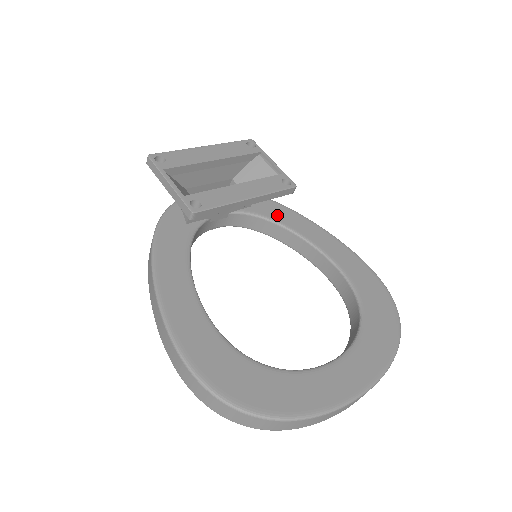
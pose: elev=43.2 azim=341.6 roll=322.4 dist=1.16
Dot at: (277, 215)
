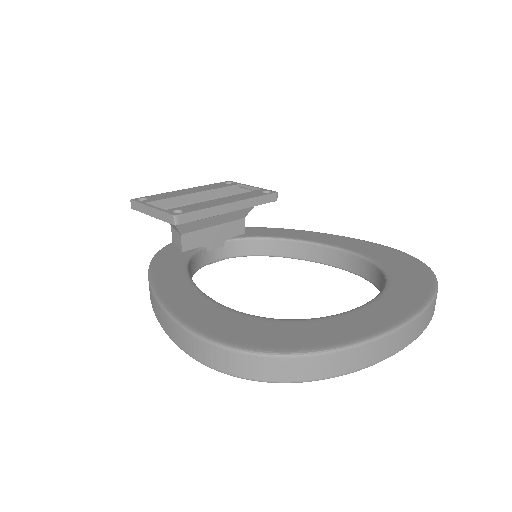
Dot at: (273, 233)
